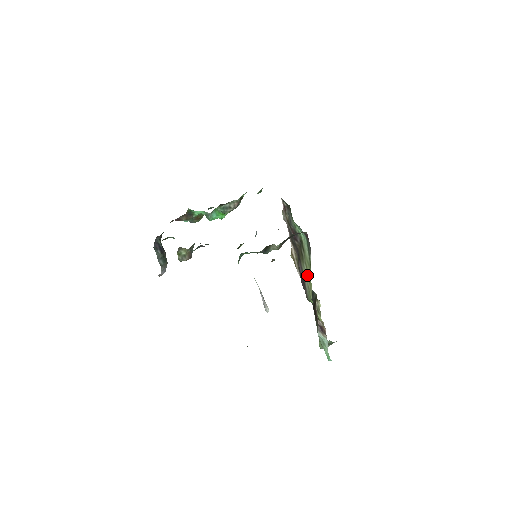
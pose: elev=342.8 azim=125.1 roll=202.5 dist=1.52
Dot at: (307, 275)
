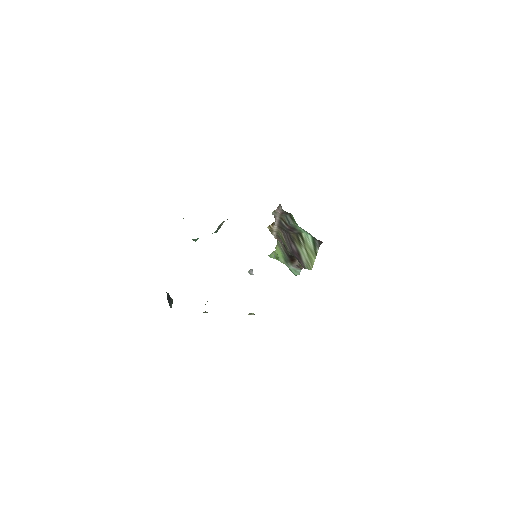
Dot at: (307, 256)
